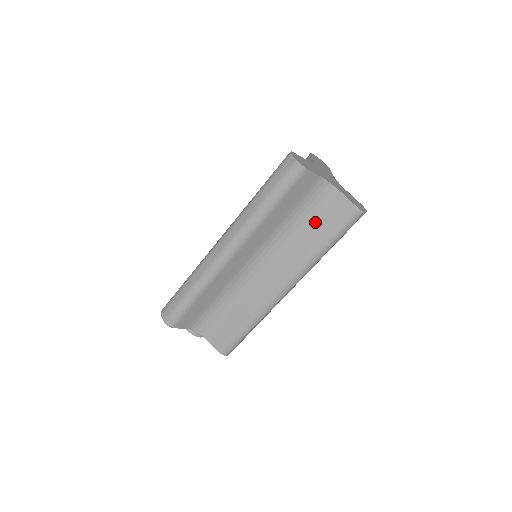
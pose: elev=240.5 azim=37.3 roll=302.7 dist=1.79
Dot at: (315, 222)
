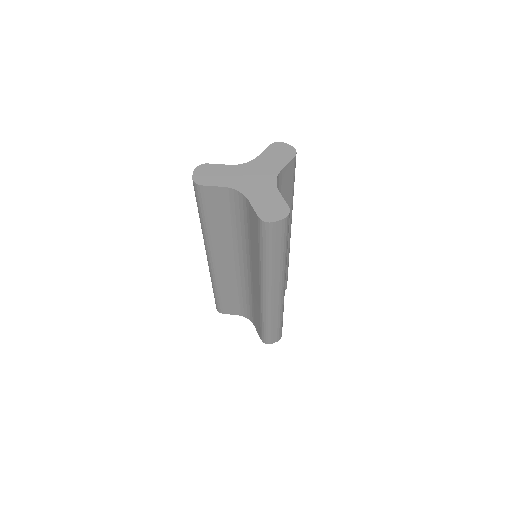
Dot at: (250, 231)
